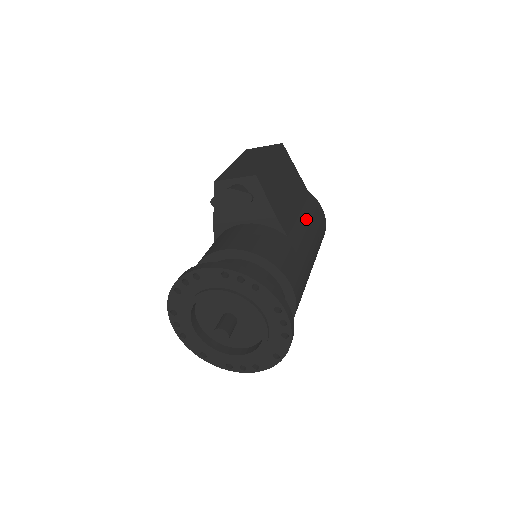
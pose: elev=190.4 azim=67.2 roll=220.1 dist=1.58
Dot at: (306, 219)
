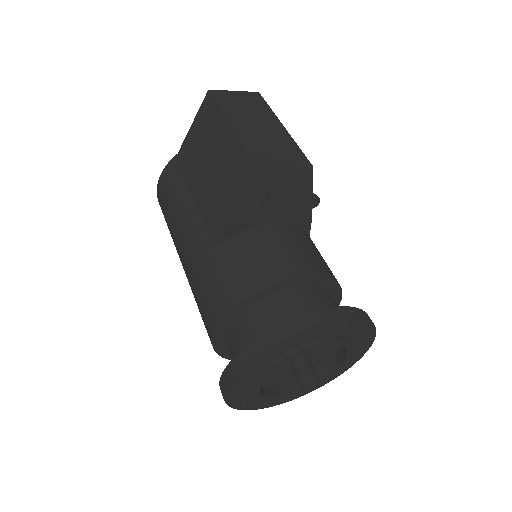
Dot at: occluded
